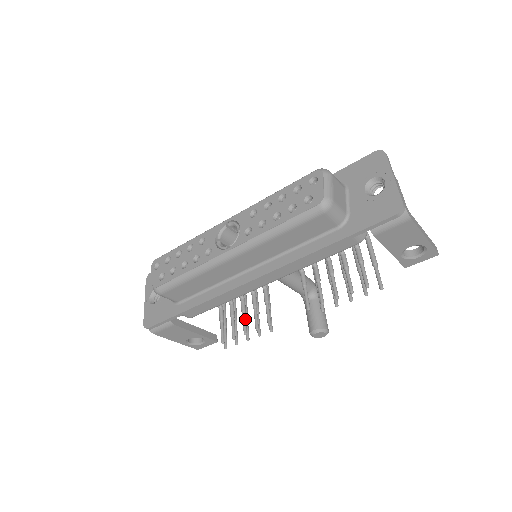
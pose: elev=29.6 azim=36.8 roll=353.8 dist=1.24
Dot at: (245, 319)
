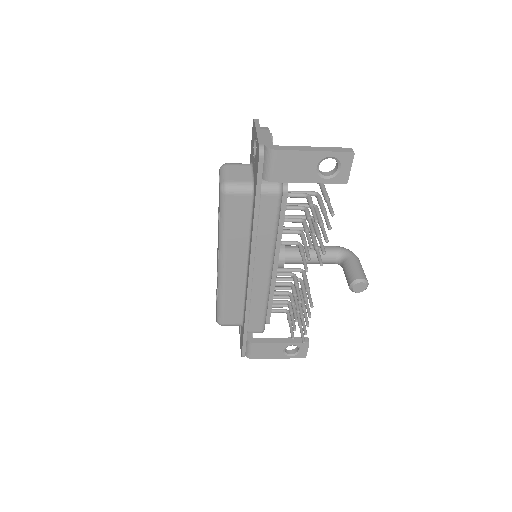
Dot at: (294, 310)
